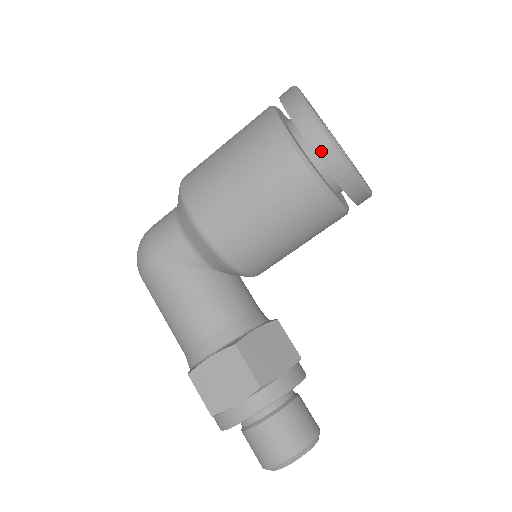
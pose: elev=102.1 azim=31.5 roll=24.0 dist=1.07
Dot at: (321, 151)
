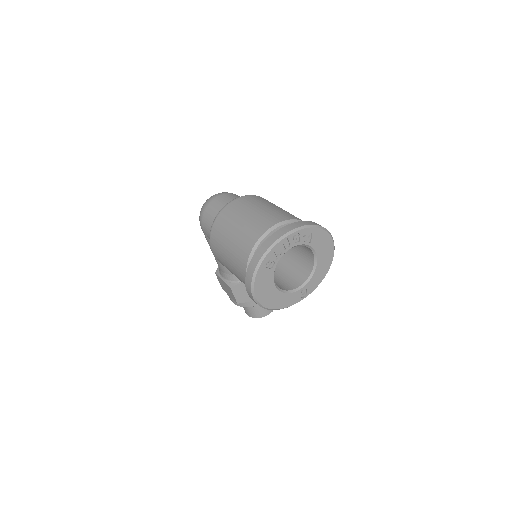
Dot at: occluded
